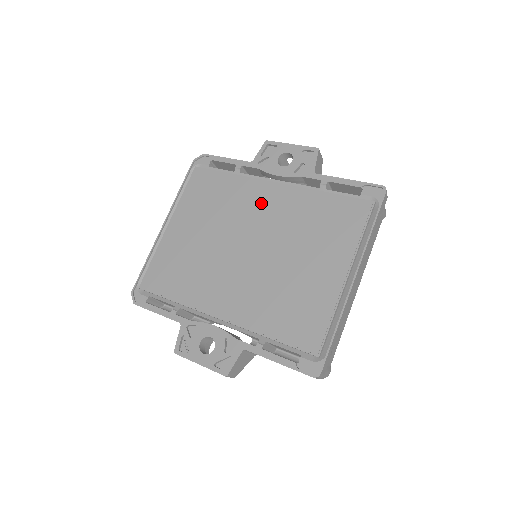
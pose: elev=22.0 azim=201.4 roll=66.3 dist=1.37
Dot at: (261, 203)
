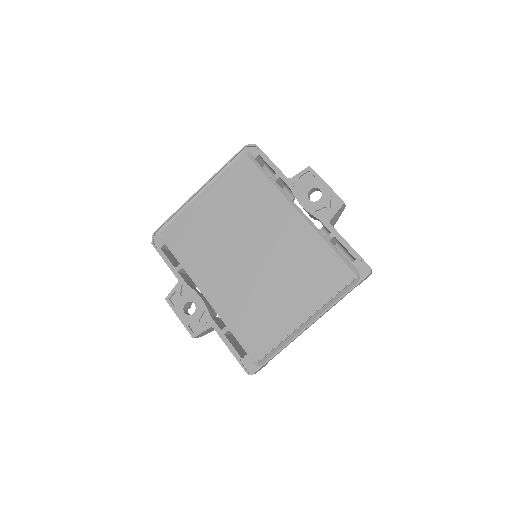
Dot at: (278, 222)
